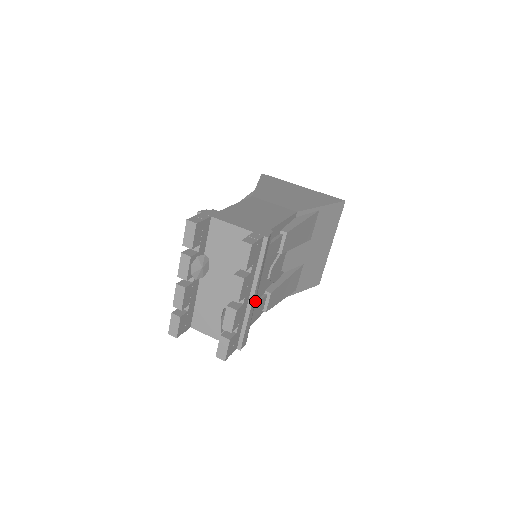
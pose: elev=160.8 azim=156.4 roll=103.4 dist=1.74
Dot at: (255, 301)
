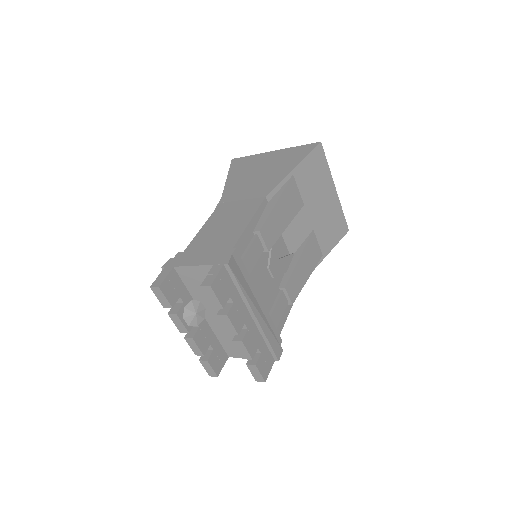
Dot at: (262, 315)
